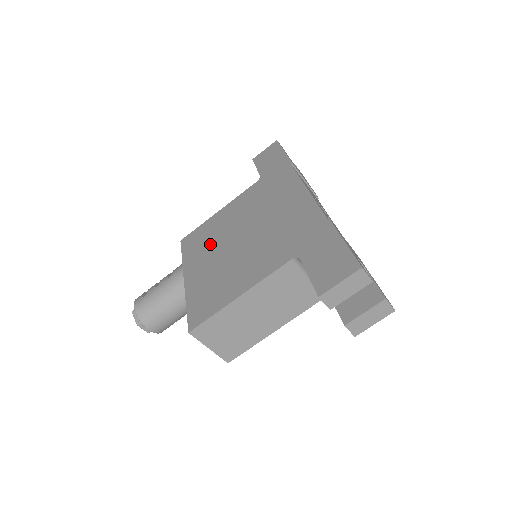
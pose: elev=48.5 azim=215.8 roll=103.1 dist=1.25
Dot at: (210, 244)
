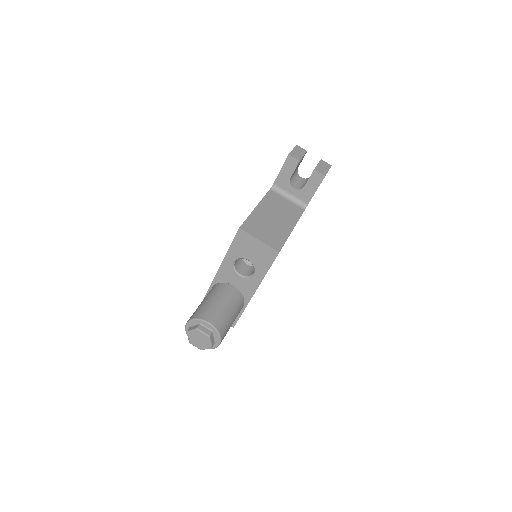
Dot at: occluded
